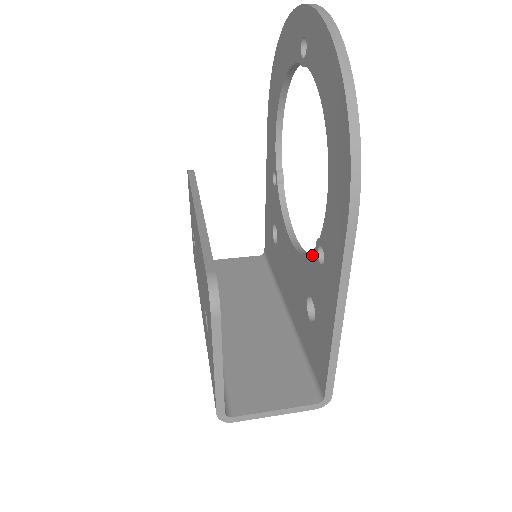
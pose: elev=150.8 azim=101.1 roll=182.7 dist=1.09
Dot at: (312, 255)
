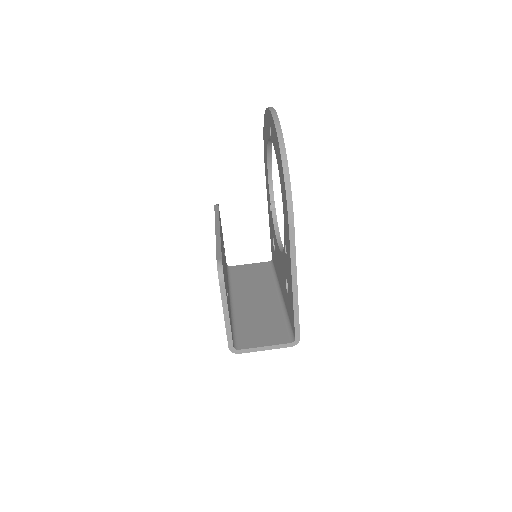
Dot at: (284, 251)
